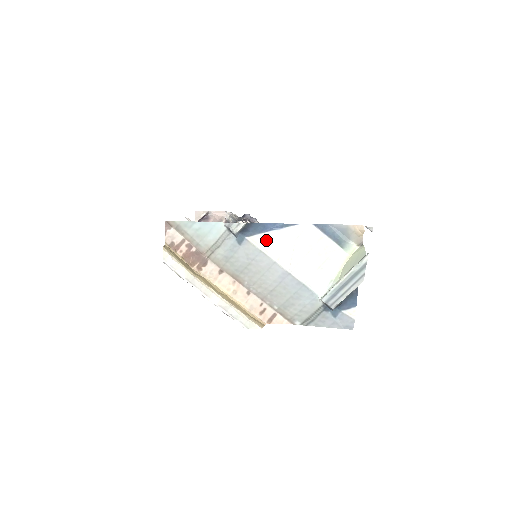
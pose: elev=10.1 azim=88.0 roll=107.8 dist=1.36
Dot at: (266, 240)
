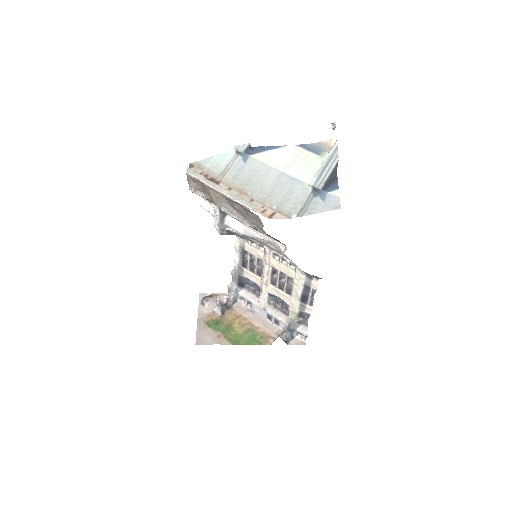
Dot at: (264, 156)
